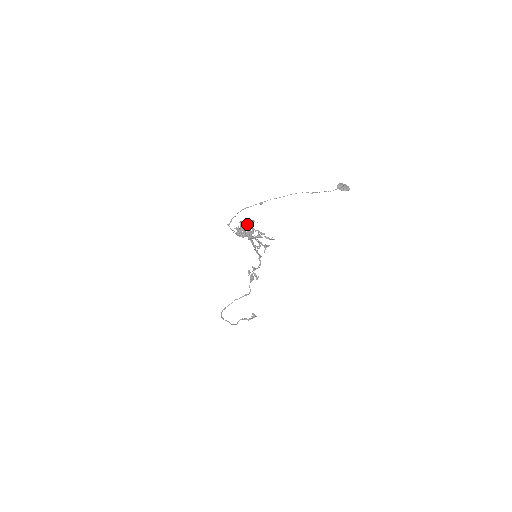
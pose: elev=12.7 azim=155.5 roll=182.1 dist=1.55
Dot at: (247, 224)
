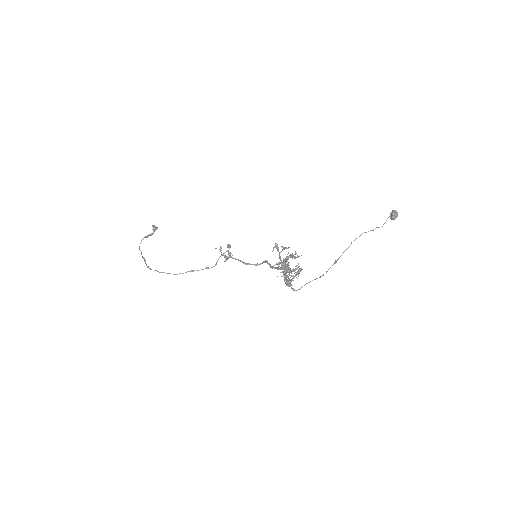
Dot at: (288, 257)
